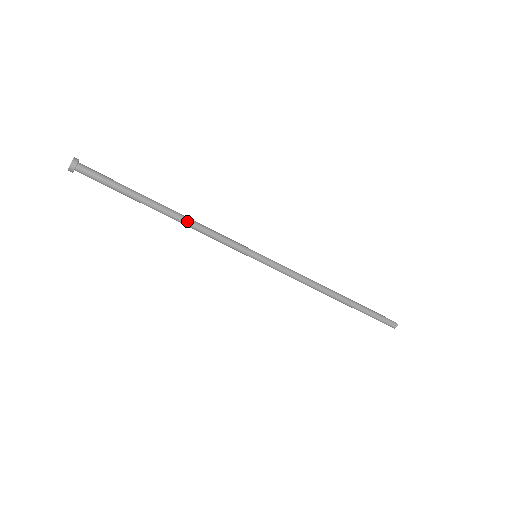
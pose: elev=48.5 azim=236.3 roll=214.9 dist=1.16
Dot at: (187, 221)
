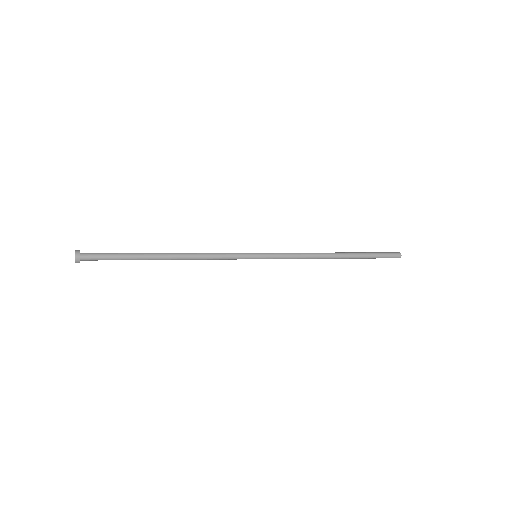
Dot at: (187, 259)
